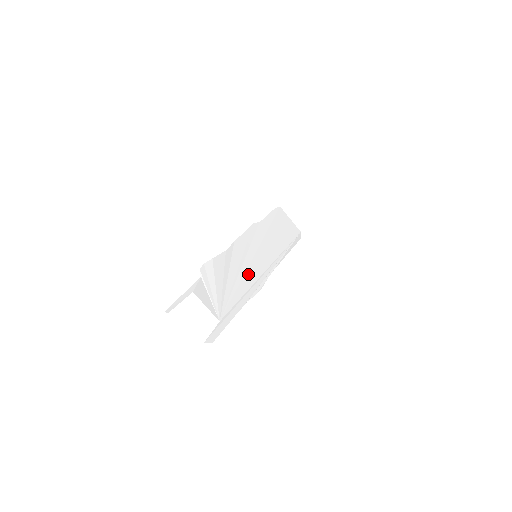
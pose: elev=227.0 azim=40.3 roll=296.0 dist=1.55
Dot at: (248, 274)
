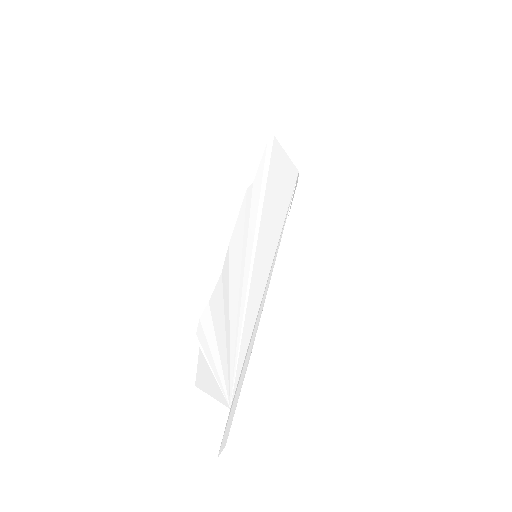
Dot at: (251, 298)
